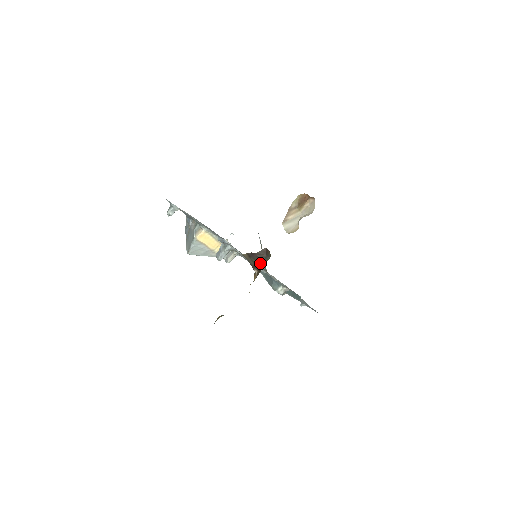
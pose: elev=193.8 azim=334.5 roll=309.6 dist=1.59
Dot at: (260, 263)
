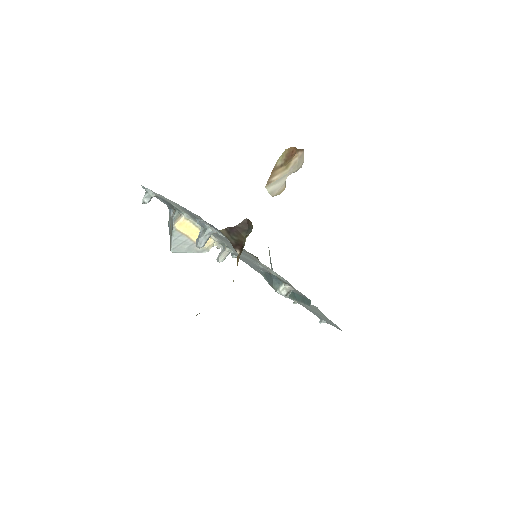
Dot at: (241, 239)
